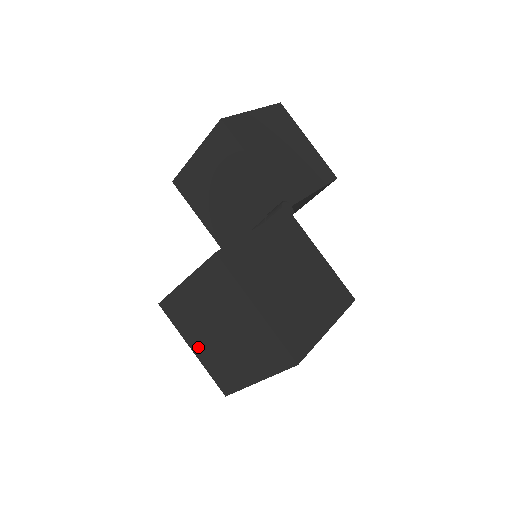
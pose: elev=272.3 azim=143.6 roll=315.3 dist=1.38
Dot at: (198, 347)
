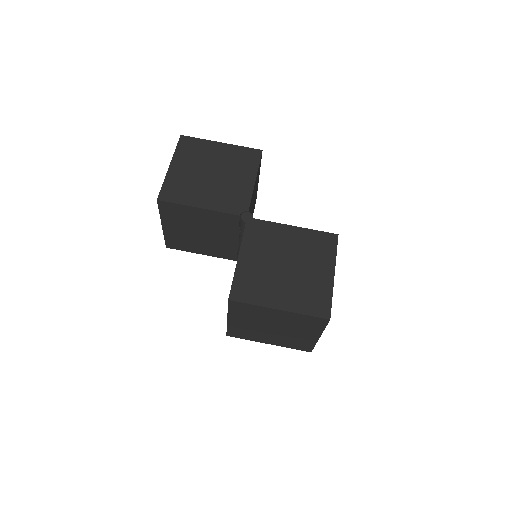
Dot at: (270, 341)
